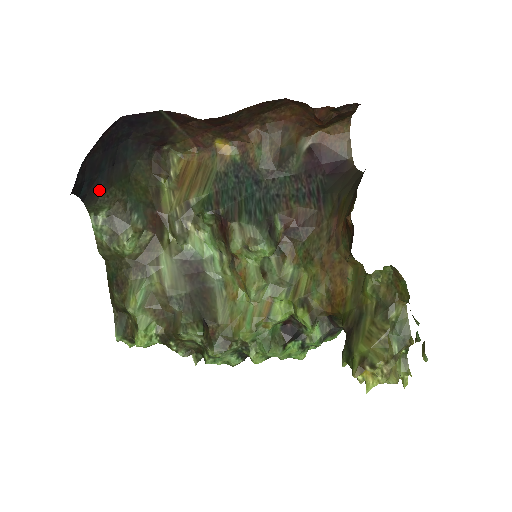
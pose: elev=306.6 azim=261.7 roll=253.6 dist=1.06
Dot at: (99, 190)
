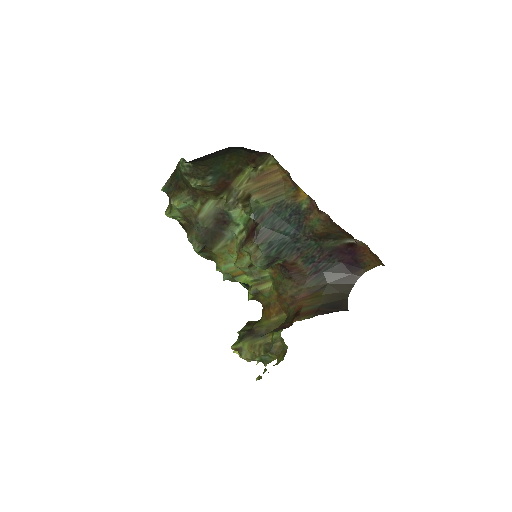
Dot at: (194, 161)
